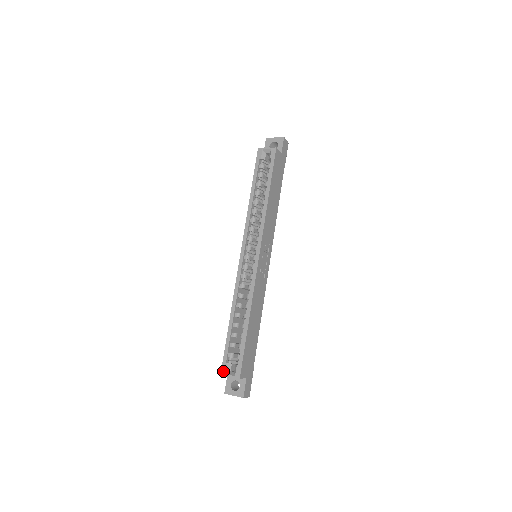
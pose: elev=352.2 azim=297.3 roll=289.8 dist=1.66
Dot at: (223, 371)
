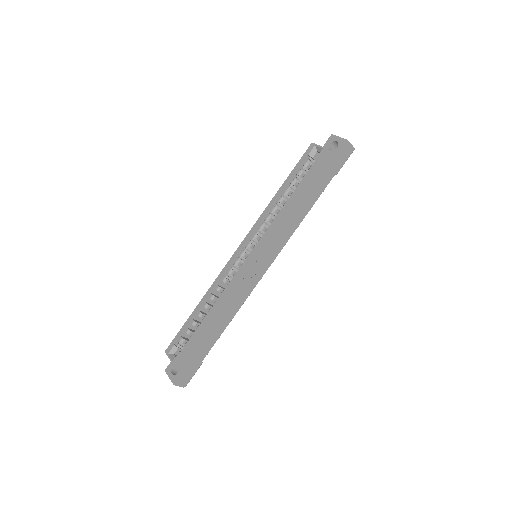
Dot at: (168, 350)
